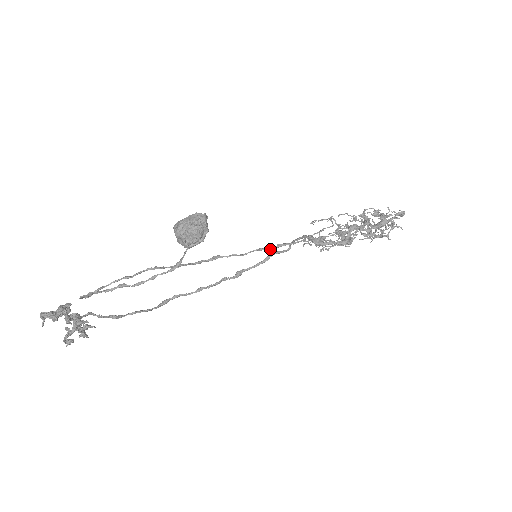
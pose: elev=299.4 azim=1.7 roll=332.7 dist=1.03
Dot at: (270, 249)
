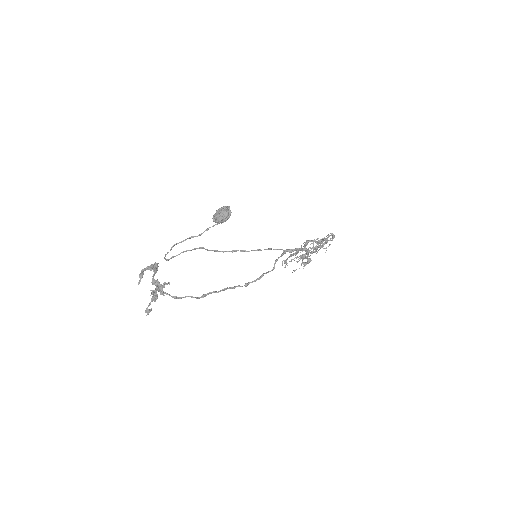
Dot at: occluded
